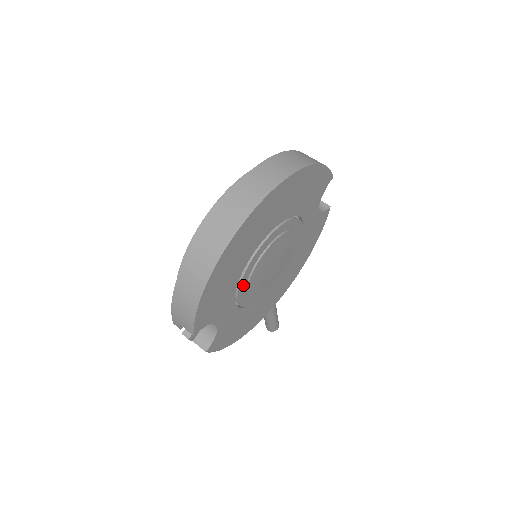
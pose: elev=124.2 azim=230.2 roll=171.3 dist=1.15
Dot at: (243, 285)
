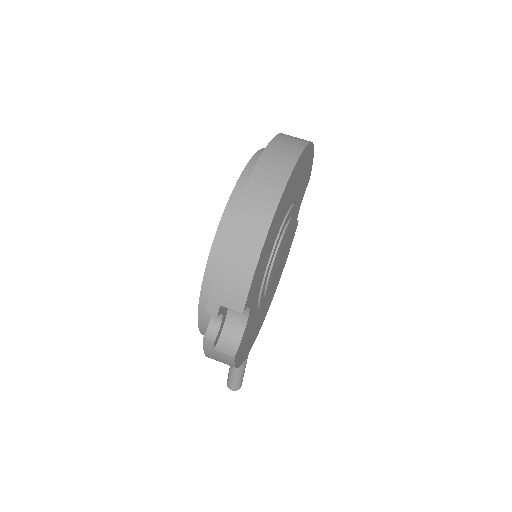
Dot at: (269, 267)
